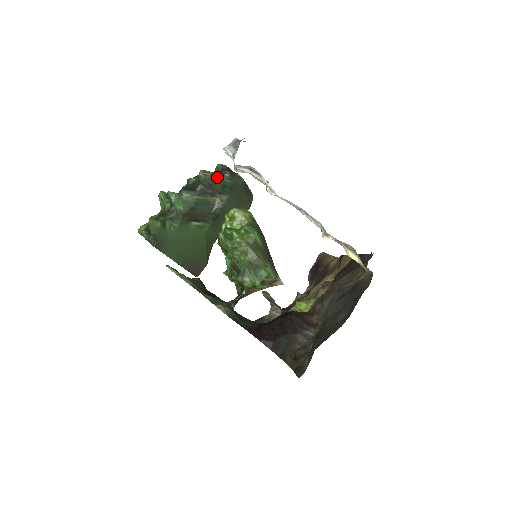
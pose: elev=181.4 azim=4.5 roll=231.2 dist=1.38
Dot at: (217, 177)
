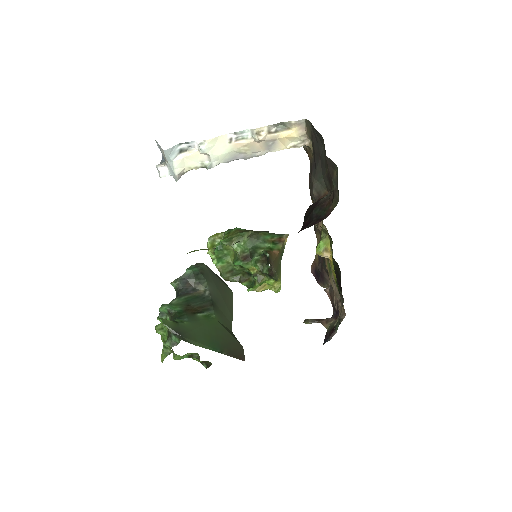
Dot at: (185, 273)
